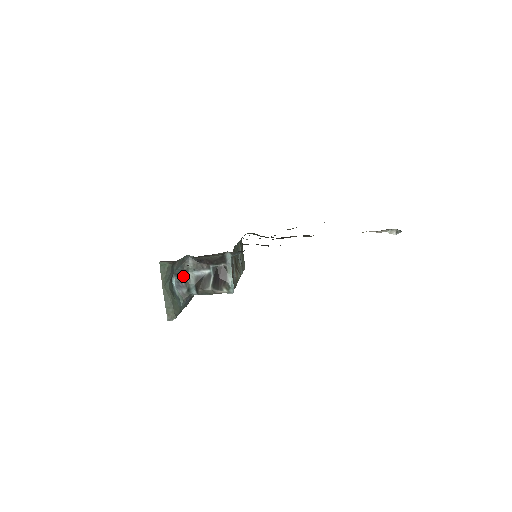
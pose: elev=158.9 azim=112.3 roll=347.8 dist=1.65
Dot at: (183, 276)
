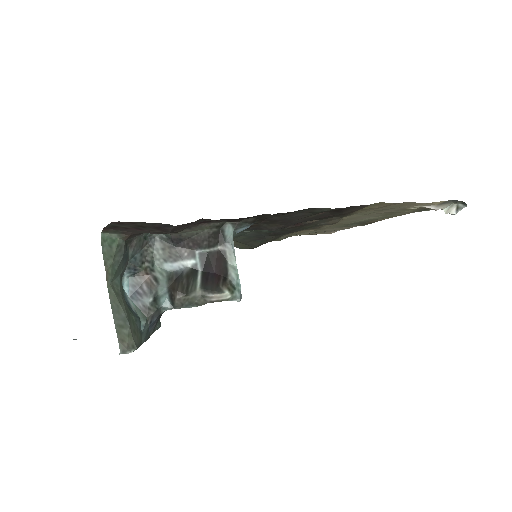
Dot at: (144, 273)
